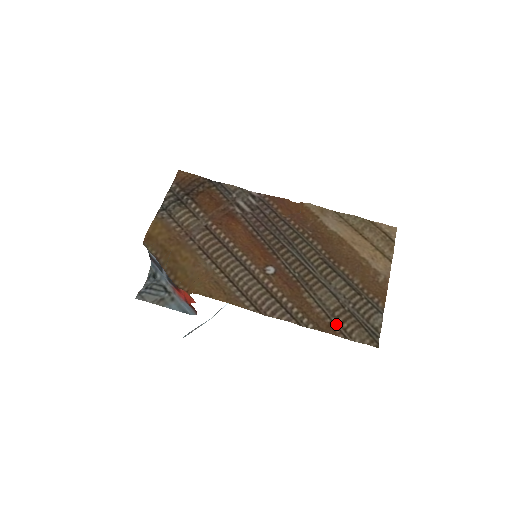
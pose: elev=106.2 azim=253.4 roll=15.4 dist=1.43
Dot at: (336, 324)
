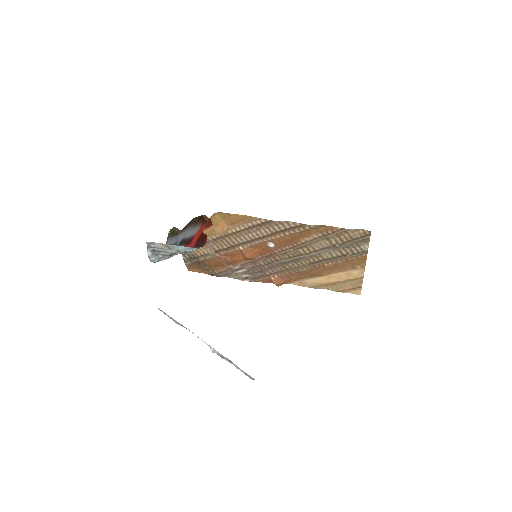
Dot at: (332, 234)
